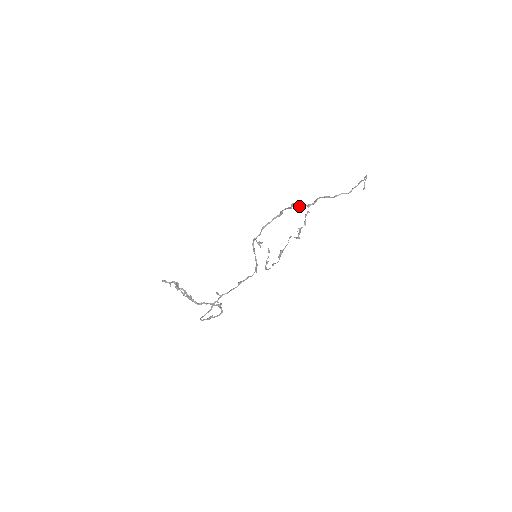
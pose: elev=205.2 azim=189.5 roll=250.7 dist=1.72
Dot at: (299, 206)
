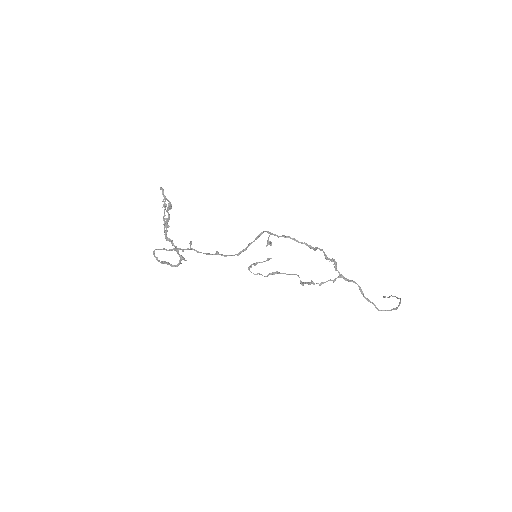
Dot at: (335, 267)
